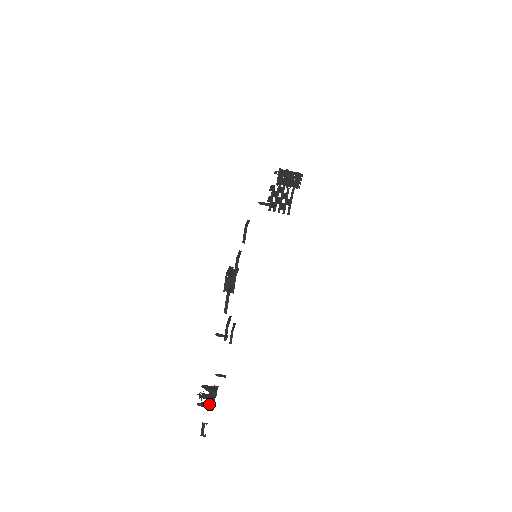
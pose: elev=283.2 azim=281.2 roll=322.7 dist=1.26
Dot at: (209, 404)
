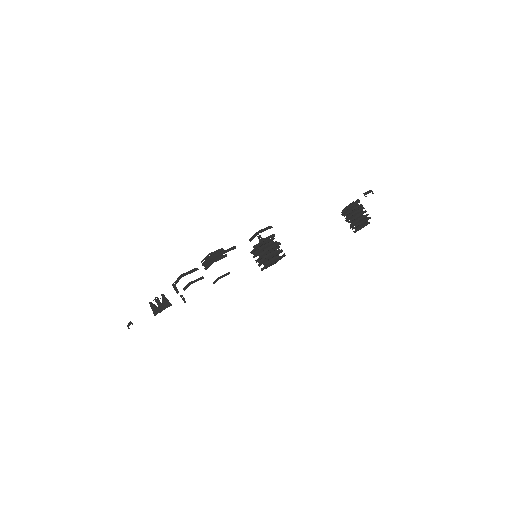
Dot at: (155, 310)
